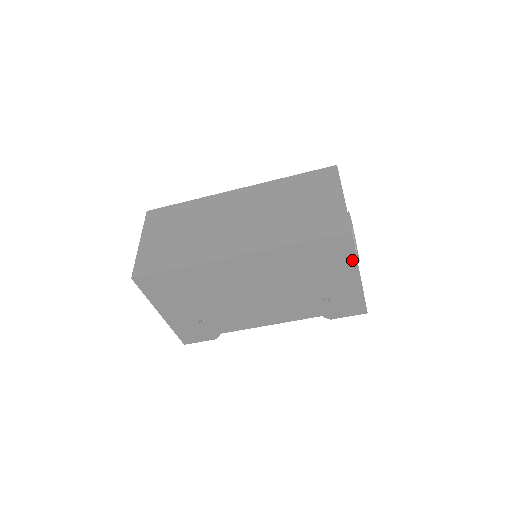
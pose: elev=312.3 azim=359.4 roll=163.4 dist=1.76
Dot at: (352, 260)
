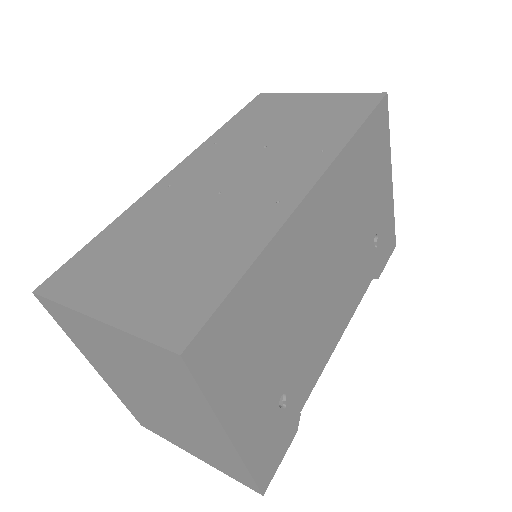
Dot at: (387, 149)
